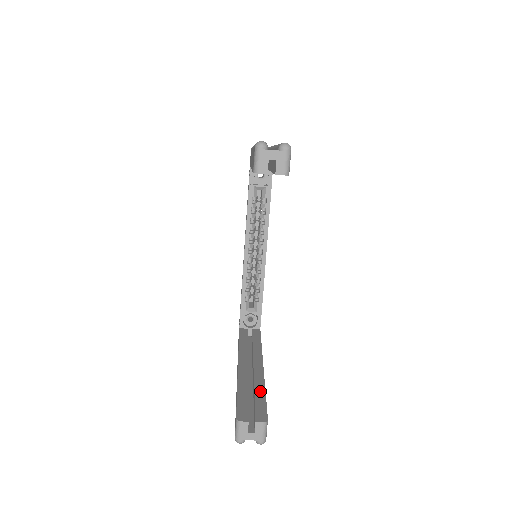
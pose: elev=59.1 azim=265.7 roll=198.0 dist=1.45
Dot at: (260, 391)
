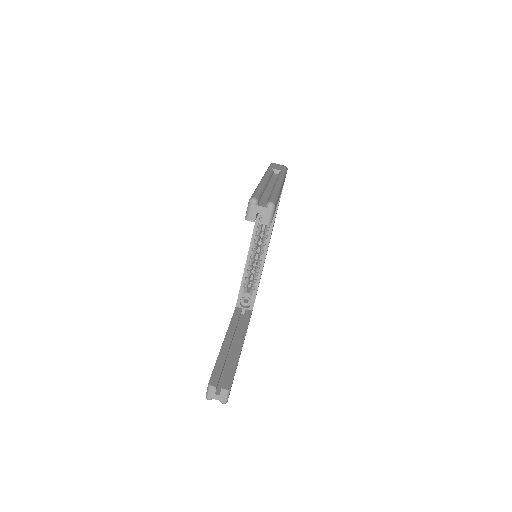
Dot at: (233, 365)
